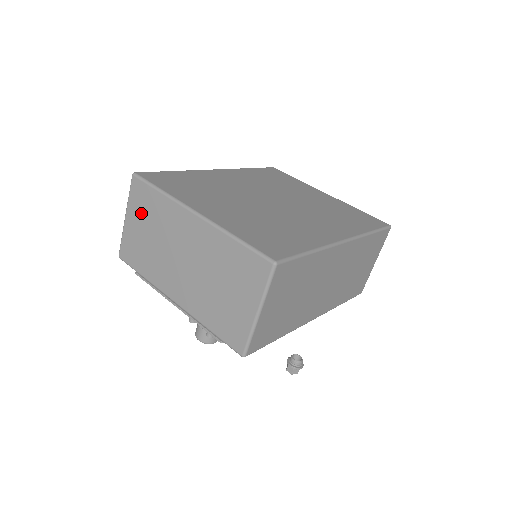
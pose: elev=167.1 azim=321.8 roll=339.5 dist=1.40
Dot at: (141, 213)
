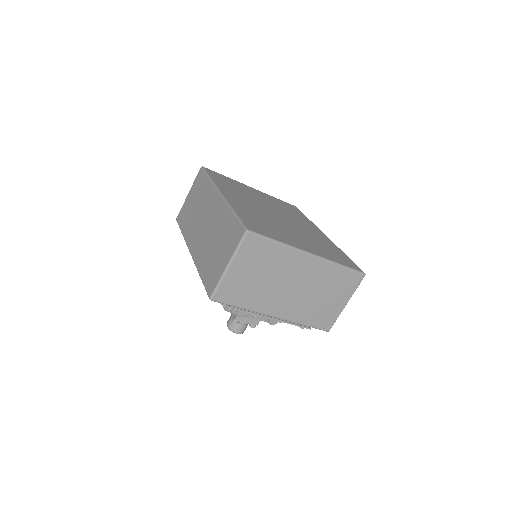
Dot at: (252, 261)
